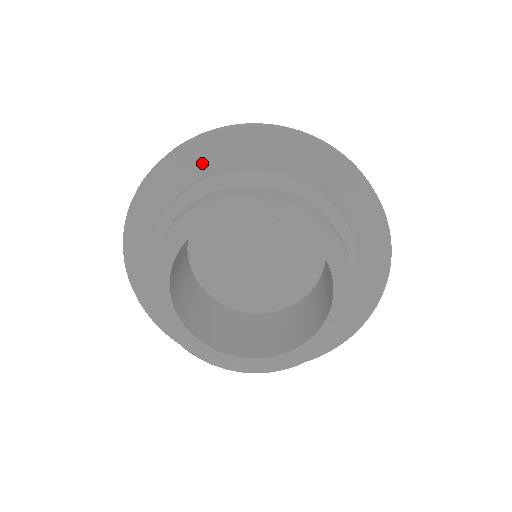
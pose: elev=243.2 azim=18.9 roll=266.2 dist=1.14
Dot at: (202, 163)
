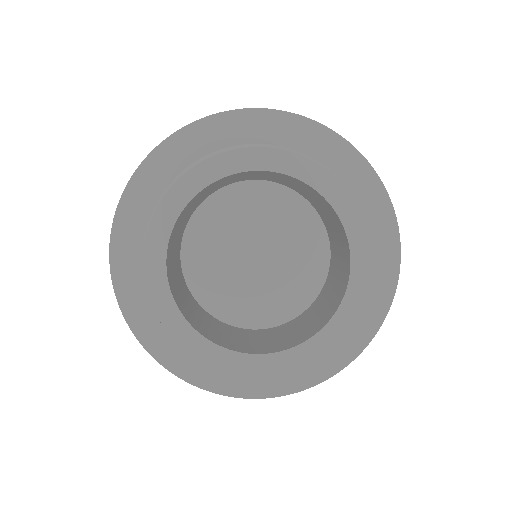
Dot at: (305, 144)
